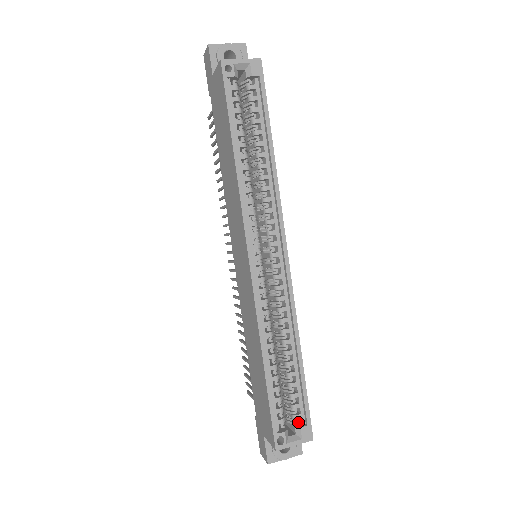
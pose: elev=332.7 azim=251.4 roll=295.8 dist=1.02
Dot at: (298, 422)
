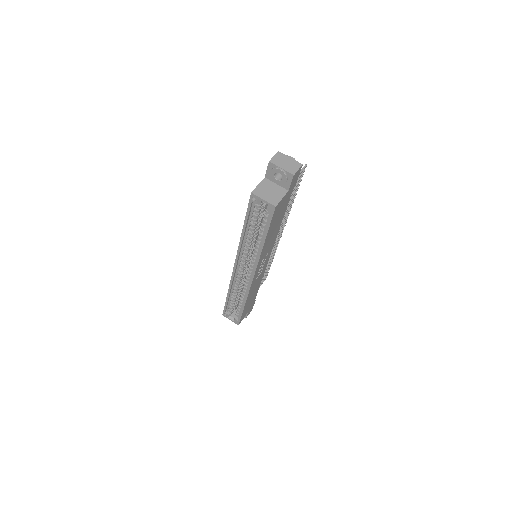
Dot at: (237, 316)
